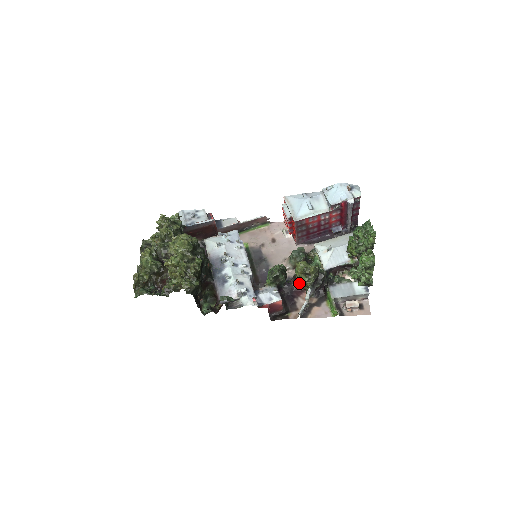
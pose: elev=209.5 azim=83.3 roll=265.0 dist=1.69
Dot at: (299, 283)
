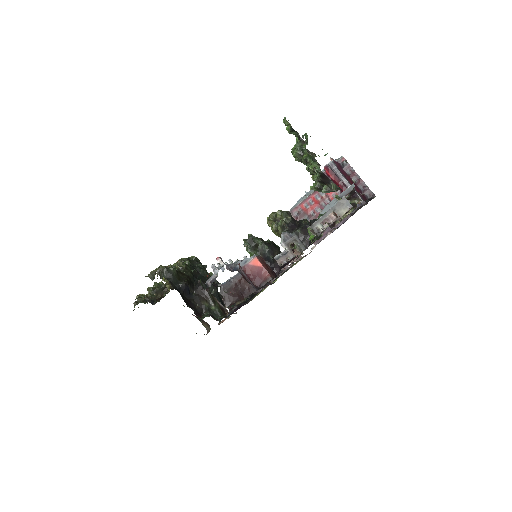
Dot at: occluded
